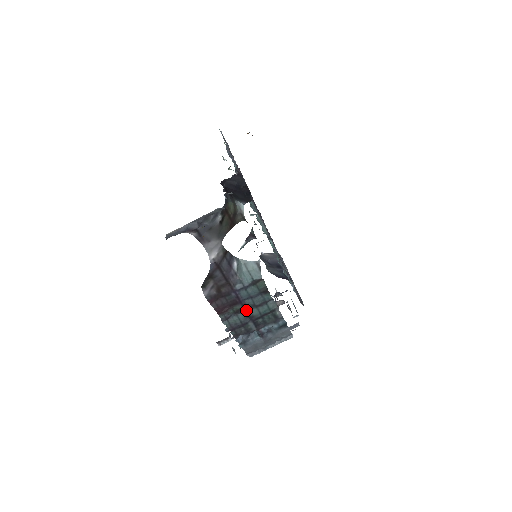
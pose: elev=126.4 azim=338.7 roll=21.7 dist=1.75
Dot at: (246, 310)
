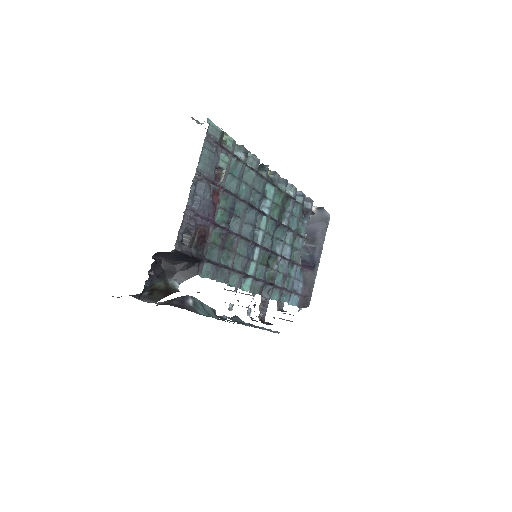
Dot at: (218, 316)
